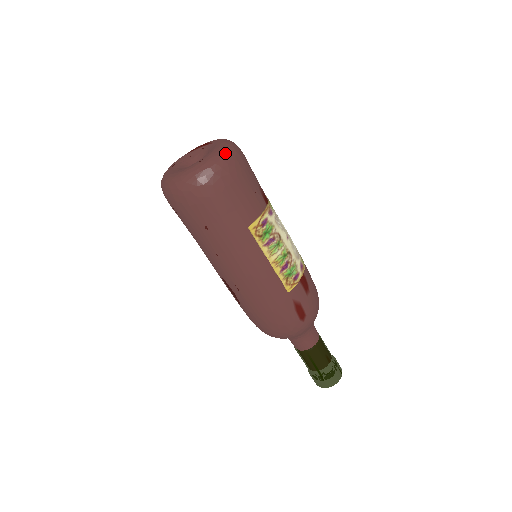
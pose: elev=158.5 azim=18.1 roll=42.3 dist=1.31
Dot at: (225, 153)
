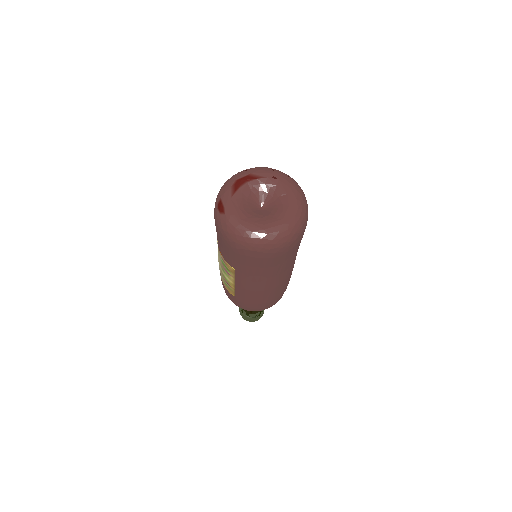
Dot at: (301, 190)
